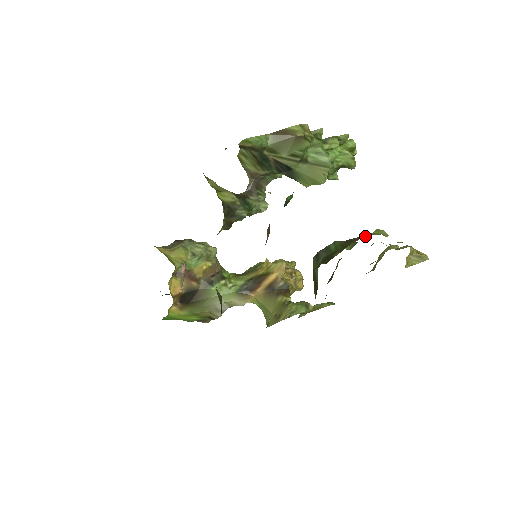
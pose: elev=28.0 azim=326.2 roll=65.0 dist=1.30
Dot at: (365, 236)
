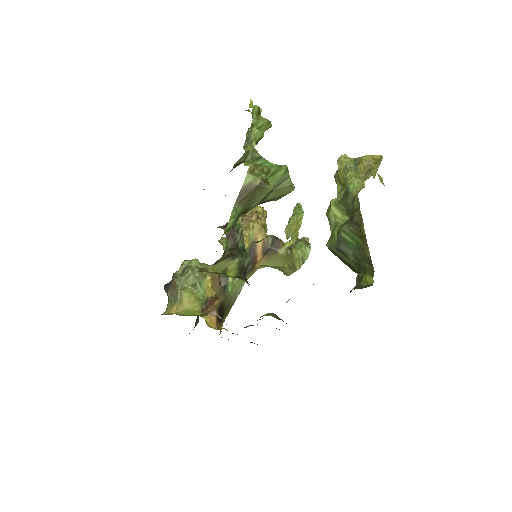
Dot at: (348, 197)
